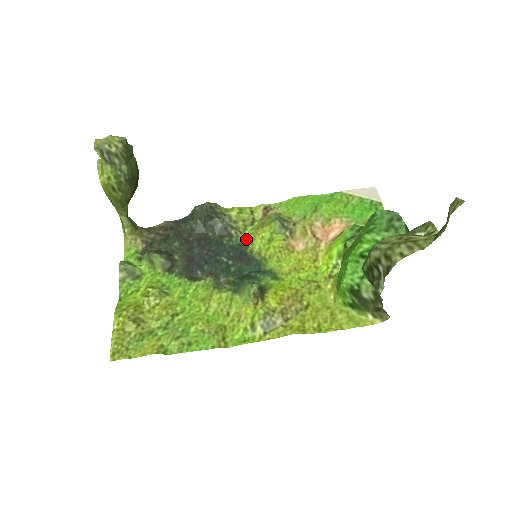
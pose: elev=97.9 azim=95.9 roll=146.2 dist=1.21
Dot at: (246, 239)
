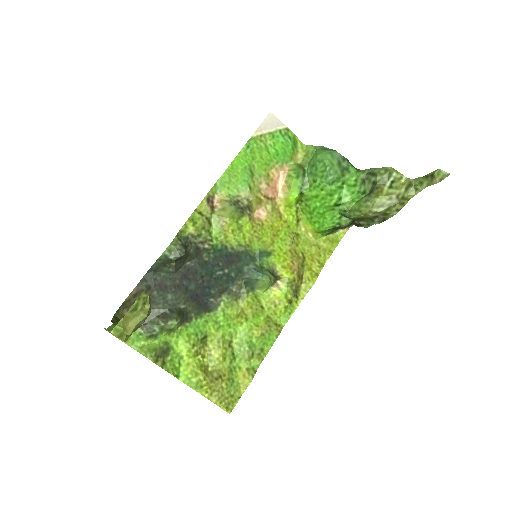
Dot at: (219, 242)
